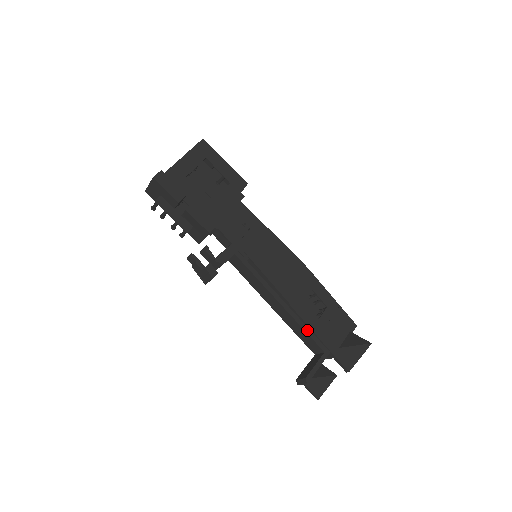
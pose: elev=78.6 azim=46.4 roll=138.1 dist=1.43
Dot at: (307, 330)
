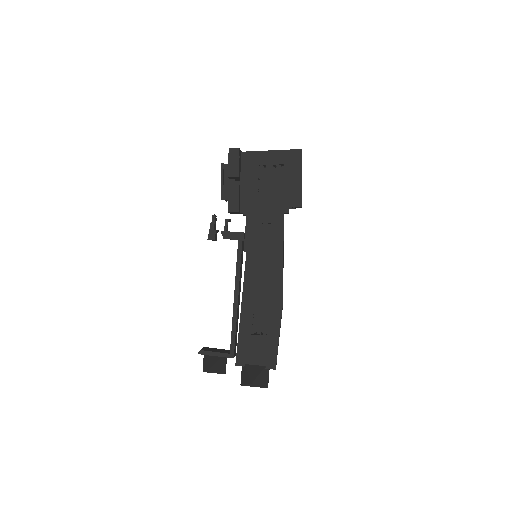
Dot at: (234, 330)
